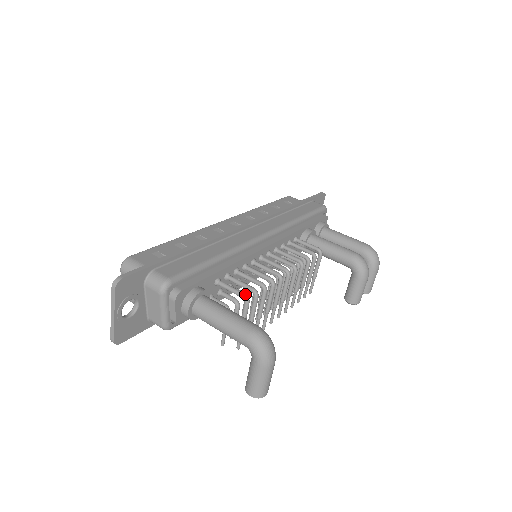
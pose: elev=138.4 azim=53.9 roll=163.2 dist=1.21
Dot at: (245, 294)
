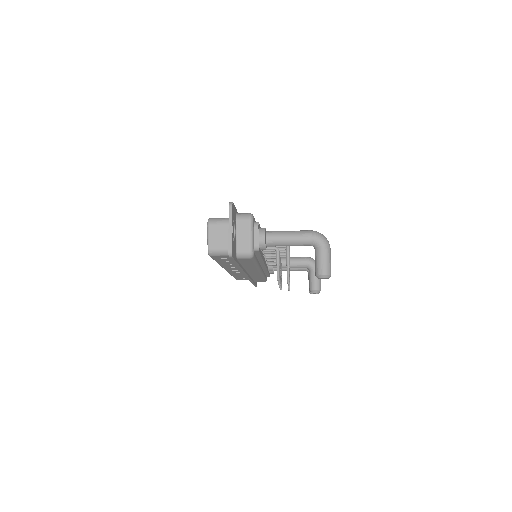
Dot at: occluded
